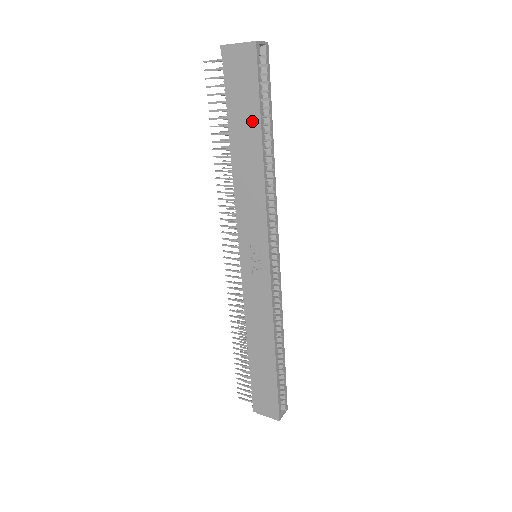
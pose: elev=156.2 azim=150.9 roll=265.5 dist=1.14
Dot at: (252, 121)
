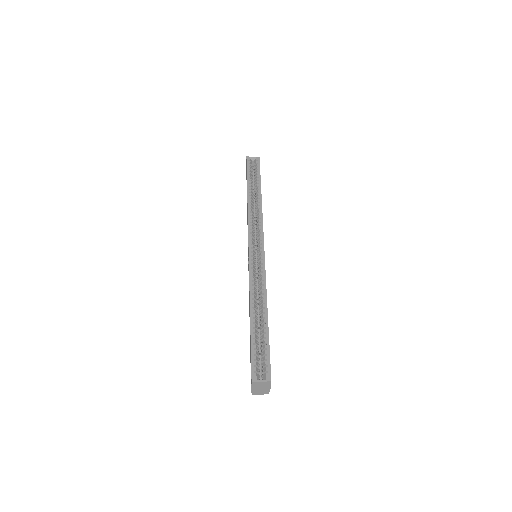
Dot at: occluded
